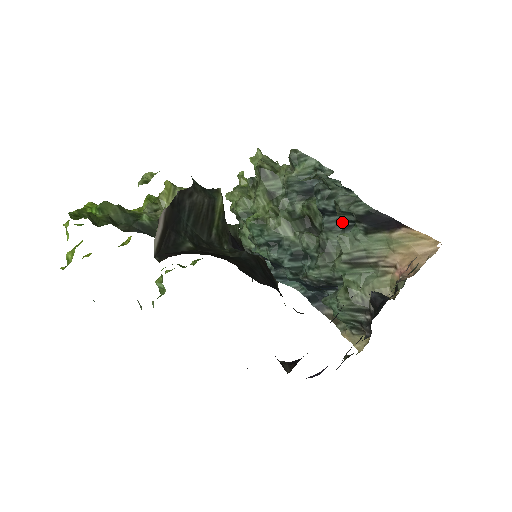
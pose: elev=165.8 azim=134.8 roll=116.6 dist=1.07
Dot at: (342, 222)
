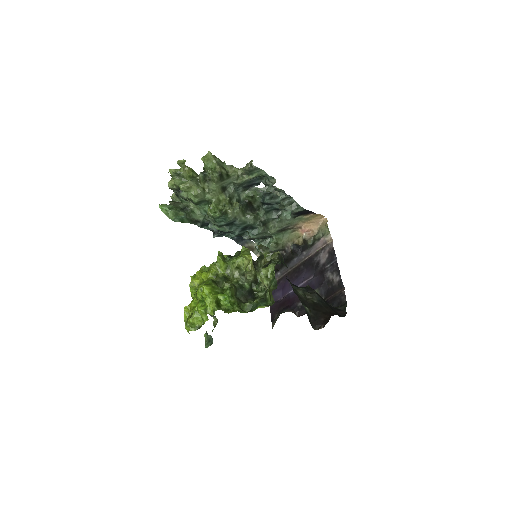
Dot at: (276, 208)
